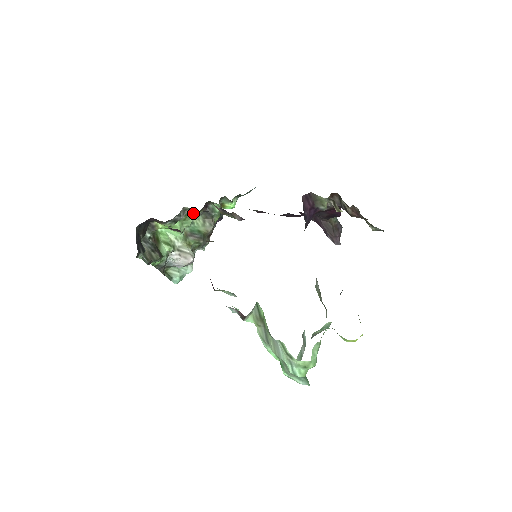
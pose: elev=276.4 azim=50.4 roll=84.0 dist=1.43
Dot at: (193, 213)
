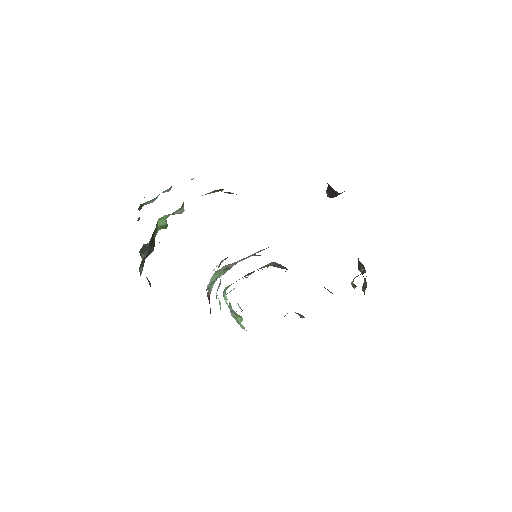
Dot at: occluded
